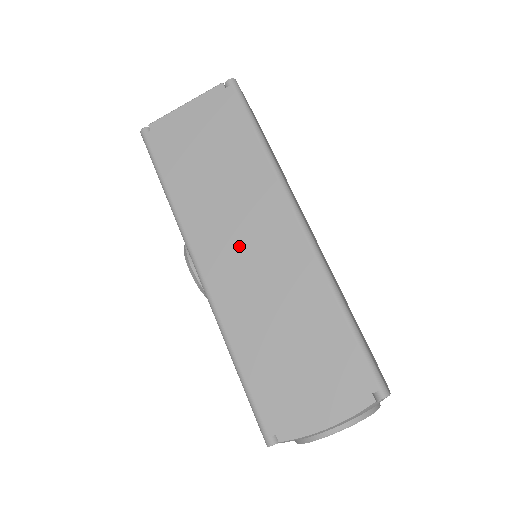
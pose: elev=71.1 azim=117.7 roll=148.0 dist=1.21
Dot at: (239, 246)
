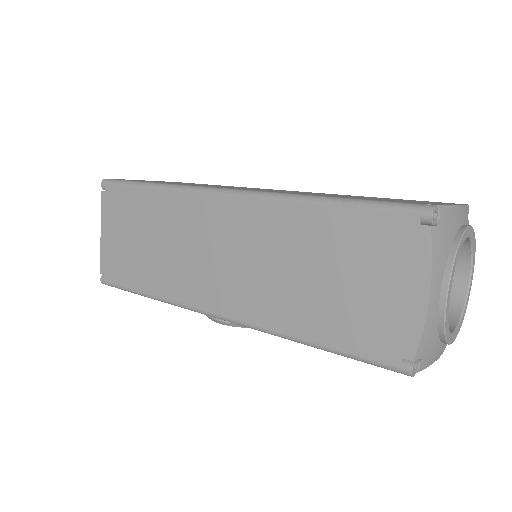
Dot at: (216, 265)
